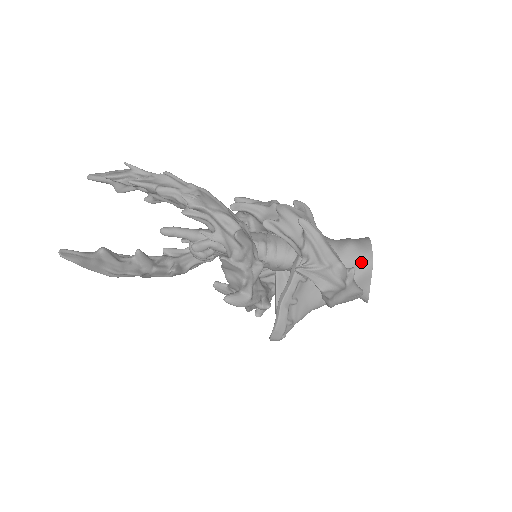
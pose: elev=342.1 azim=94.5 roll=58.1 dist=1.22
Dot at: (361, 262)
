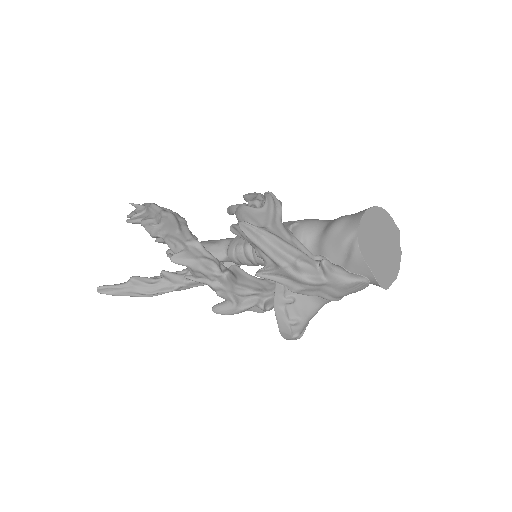
Dot at: (345, 247)
